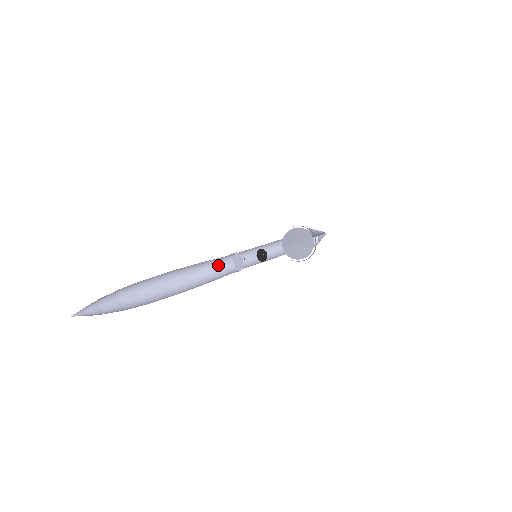
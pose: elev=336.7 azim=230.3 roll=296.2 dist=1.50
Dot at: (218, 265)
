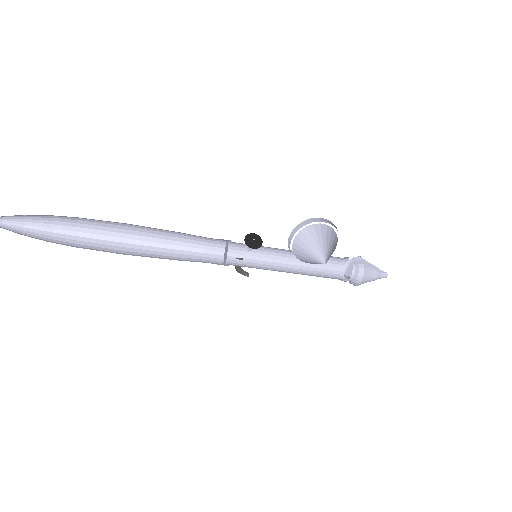
Dot at: (200, 253)
